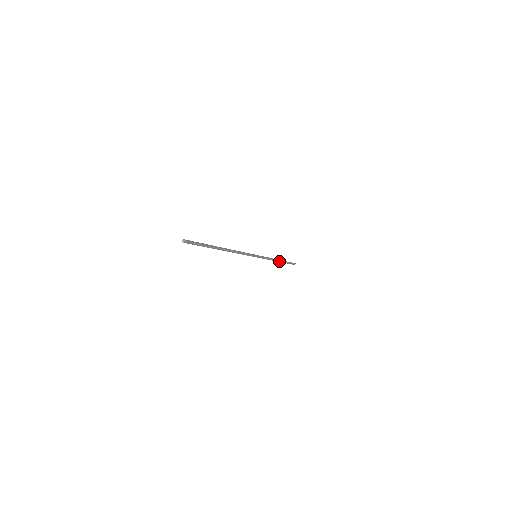
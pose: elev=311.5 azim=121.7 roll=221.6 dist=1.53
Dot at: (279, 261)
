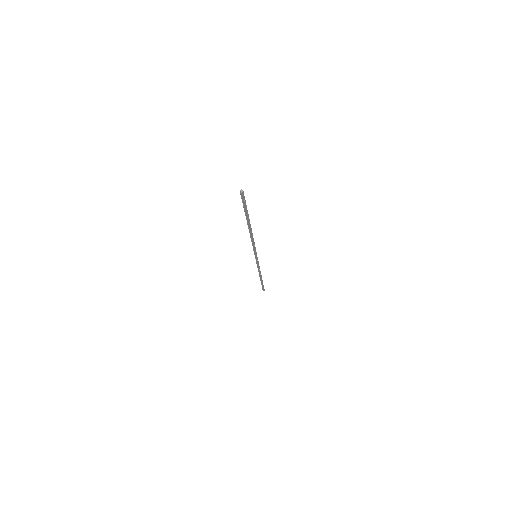
Dot at: (261, 277)
